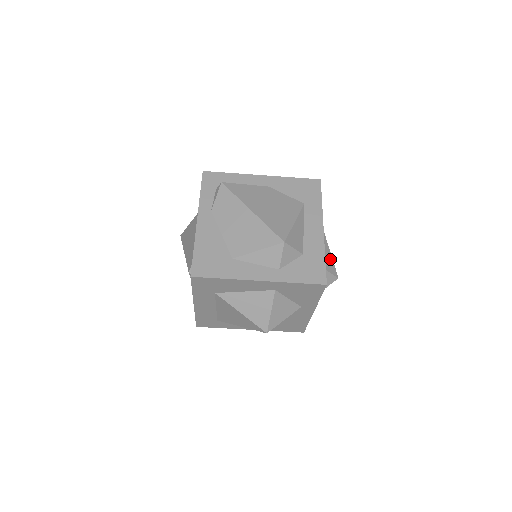
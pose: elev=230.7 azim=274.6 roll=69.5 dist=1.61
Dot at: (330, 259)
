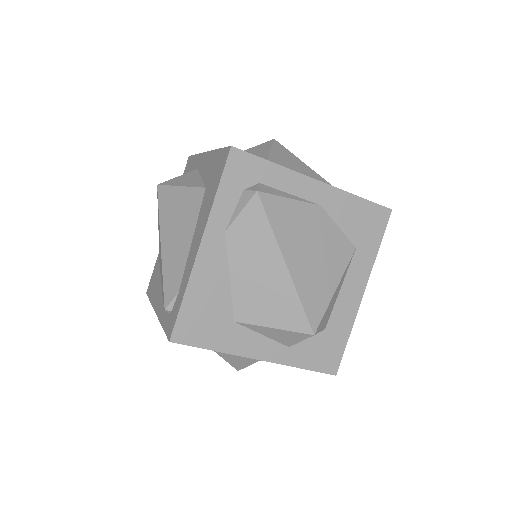
Dot at: occluded
